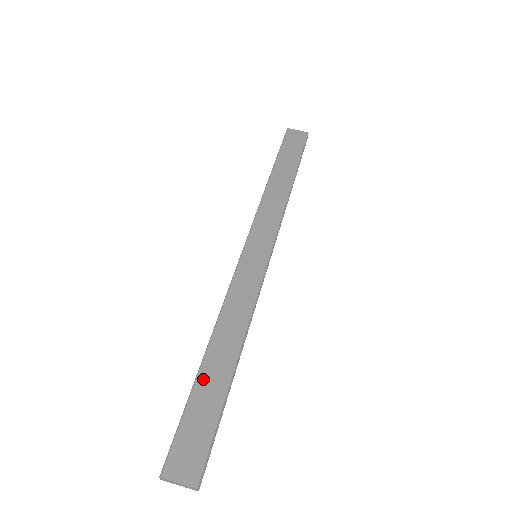
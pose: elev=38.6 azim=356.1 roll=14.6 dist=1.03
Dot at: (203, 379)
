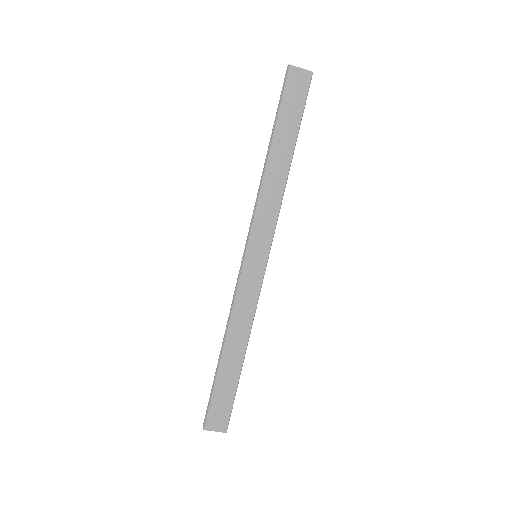
Dot at: (223, 370)
